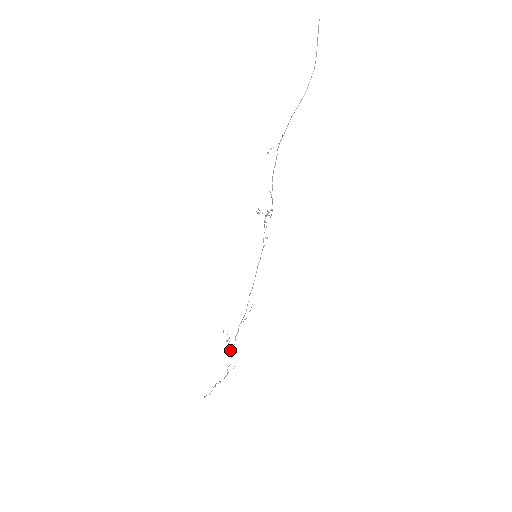
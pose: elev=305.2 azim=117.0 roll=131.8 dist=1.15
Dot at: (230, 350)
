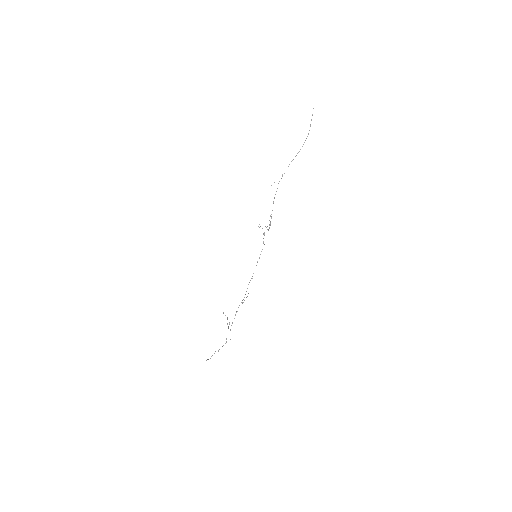
Dot at: occluded
